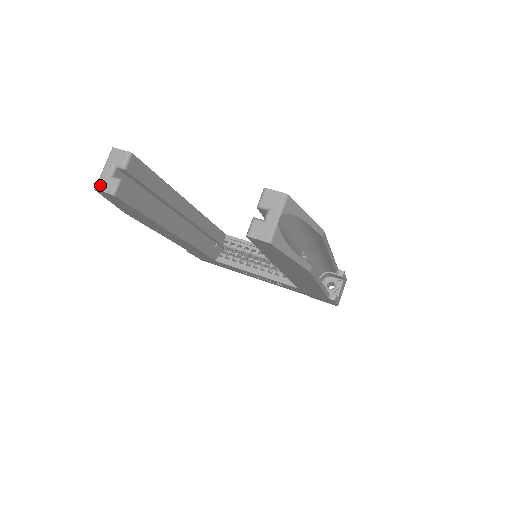
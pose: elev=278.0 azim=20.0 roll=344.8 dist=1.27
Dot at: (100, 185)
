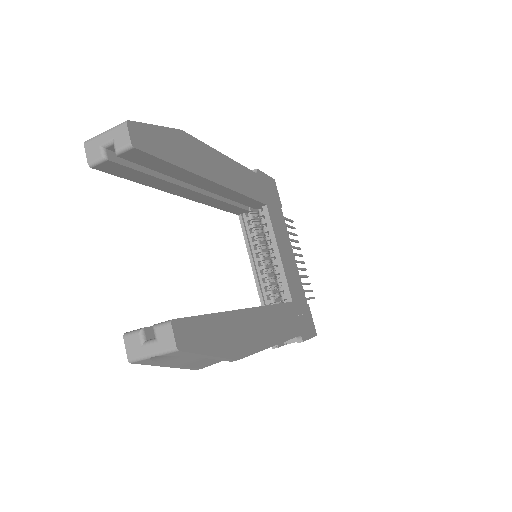
Dot at: (89, 144)
